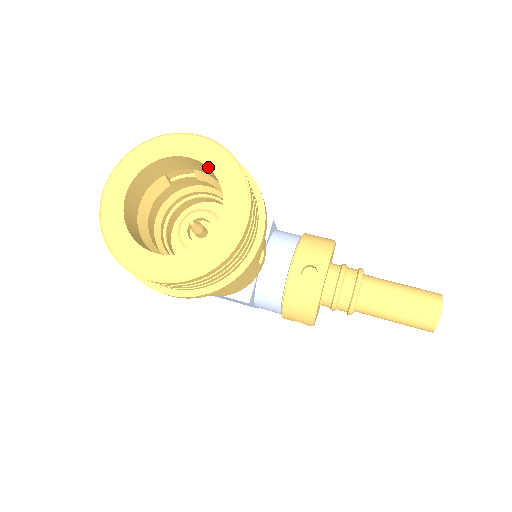
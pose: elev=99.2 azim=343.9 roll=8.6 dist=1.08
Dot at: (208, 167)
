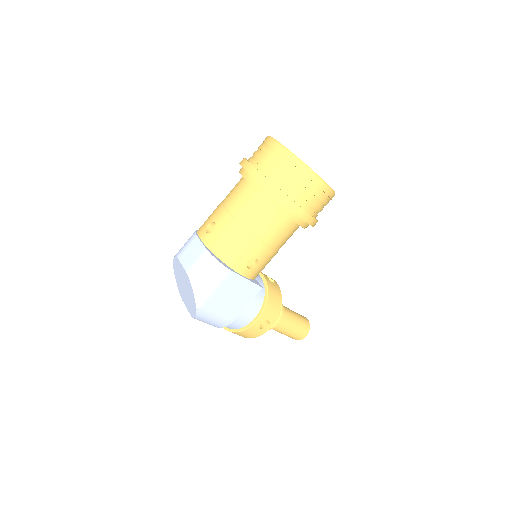
Dot at: occluded
